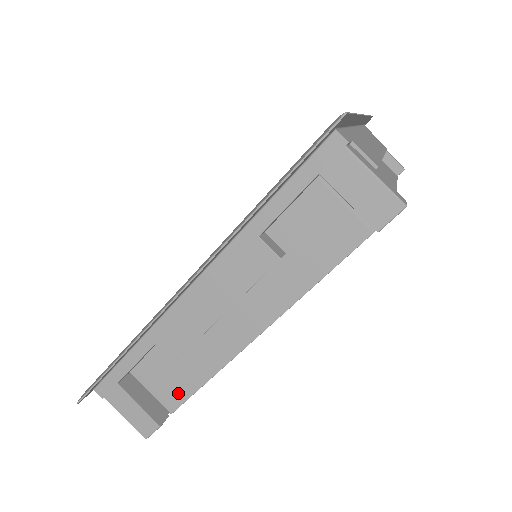
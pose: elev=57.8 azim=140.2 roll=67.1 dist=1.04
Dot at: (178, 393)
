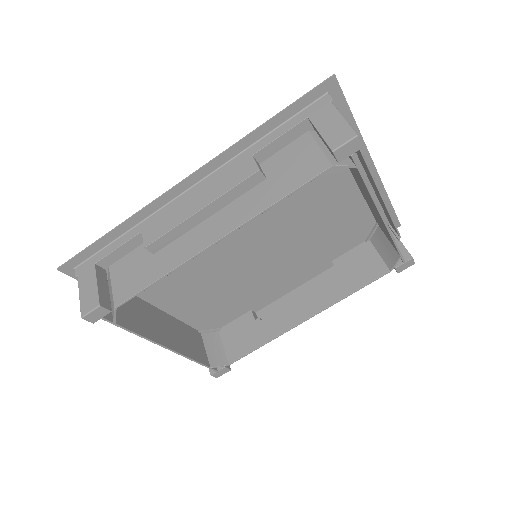
Dot at: (132, 288)
